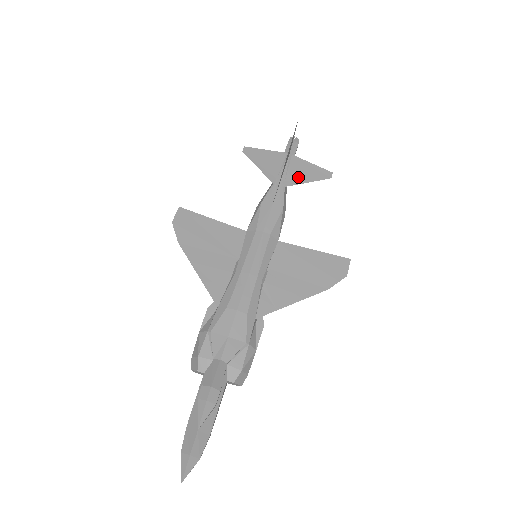
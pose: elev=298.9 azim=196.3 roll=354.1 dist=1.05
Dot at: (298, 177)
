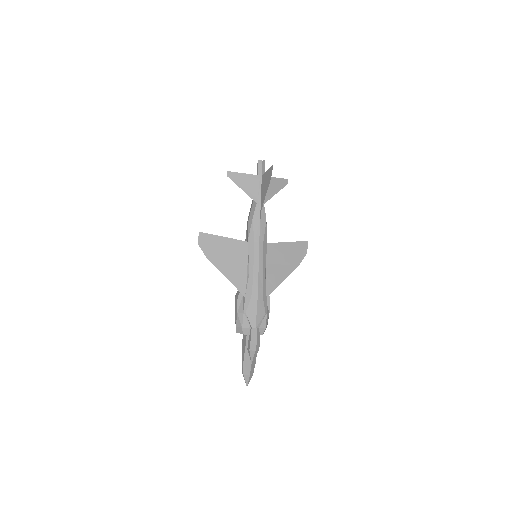
Dot at: (270, 193)
